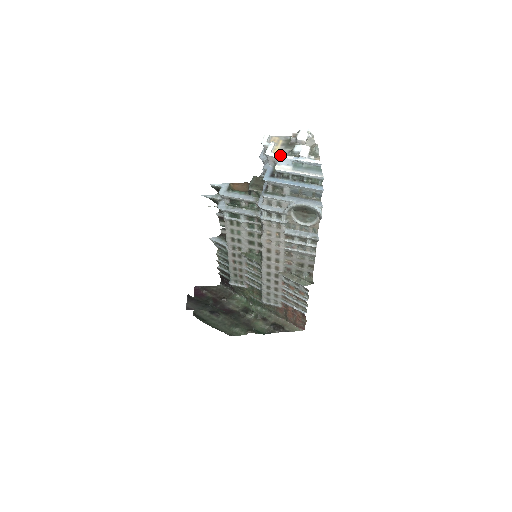
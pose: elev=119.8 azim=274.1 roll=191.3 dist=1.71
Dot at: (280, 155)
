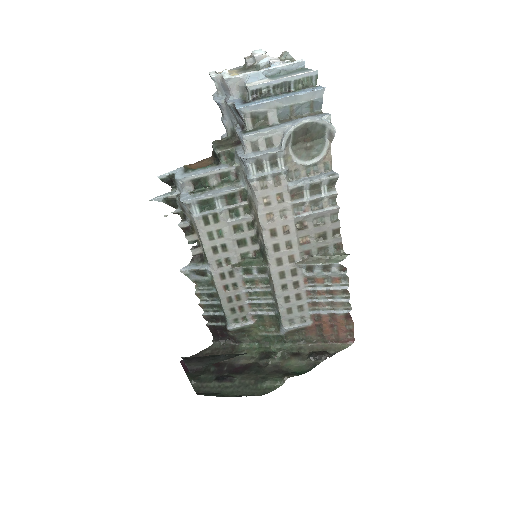
Dot at: (244, 73)
